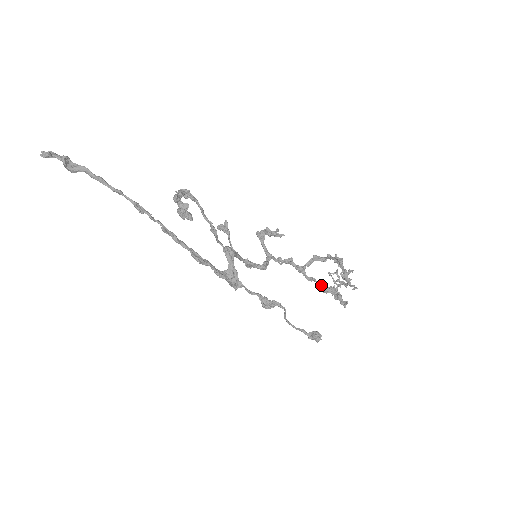
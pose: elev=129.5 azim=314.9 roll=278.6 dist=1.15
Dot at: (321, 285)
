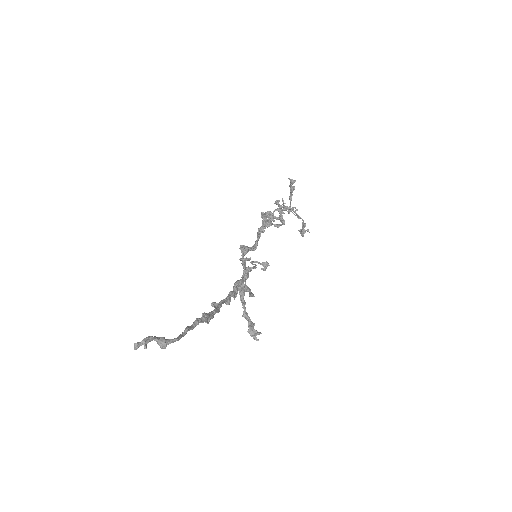
Dot at: (279, 226)
